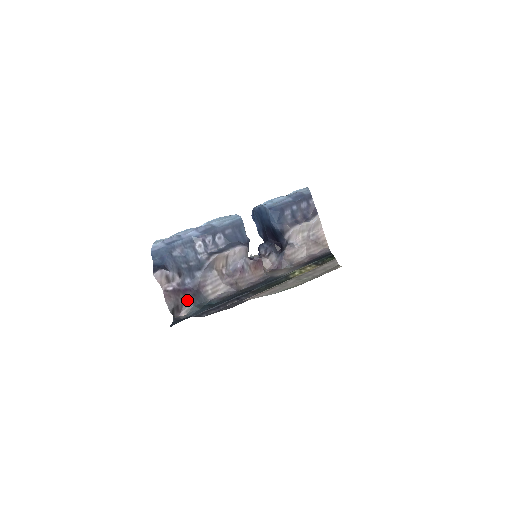
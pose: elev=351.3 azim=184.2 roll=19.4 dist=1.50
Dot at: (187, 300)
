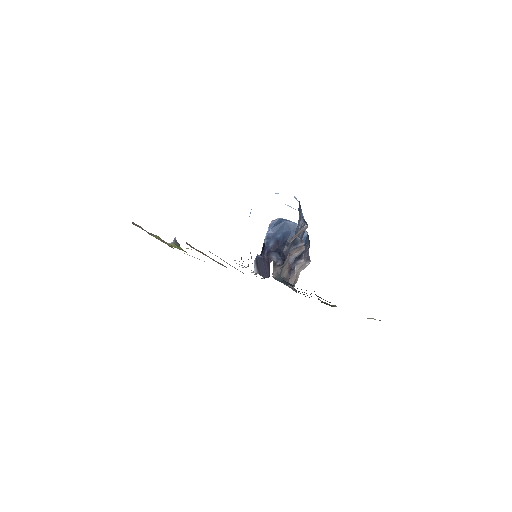
Dot at: occluded
